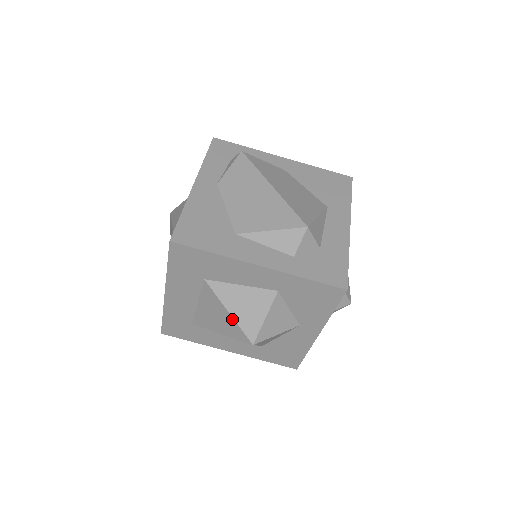
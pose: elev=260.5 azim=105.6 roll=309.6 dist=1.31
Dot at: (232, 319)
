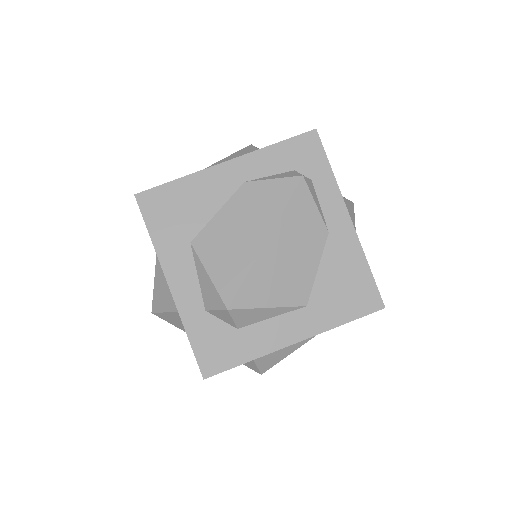
Dot at: (154, 283)
